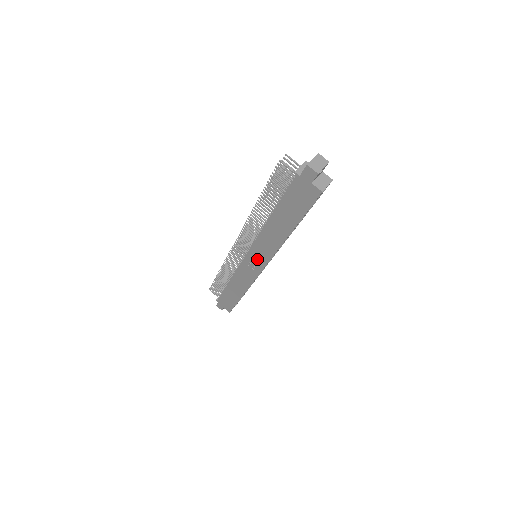
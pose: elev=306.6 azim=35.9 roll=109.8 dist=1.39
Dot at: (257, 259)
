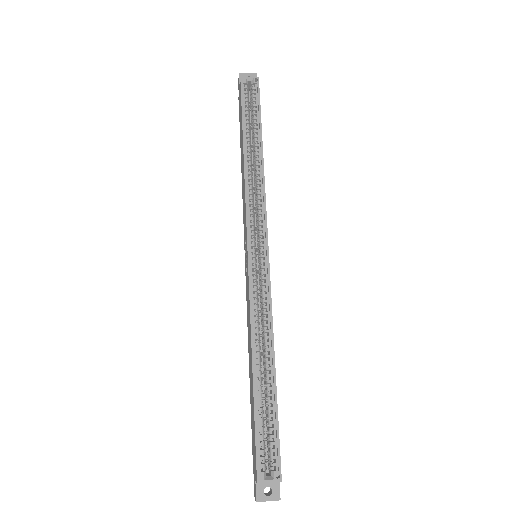
Dot at: occluded
